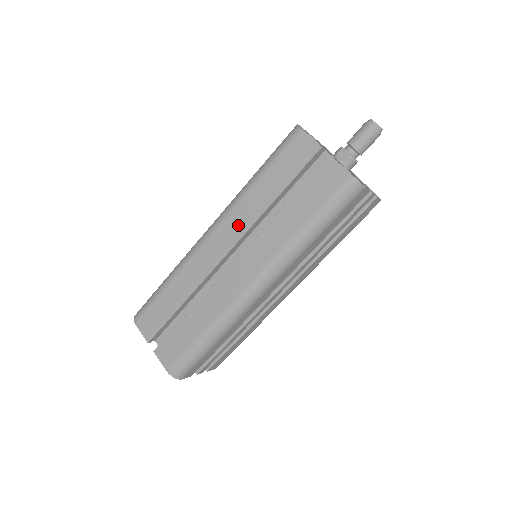
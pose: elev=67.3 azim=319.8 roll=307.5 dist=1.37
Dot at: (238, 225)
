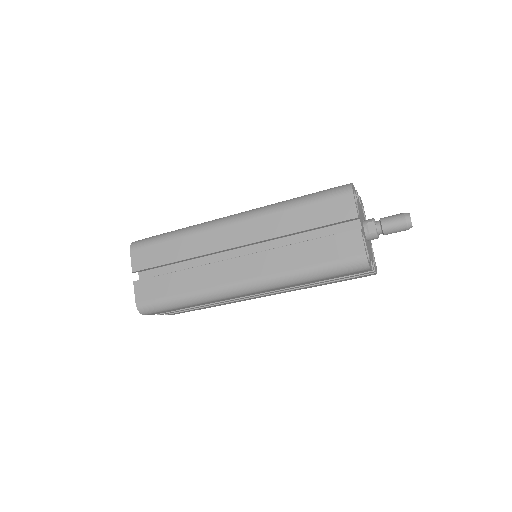
Dot at: (257, 231)
